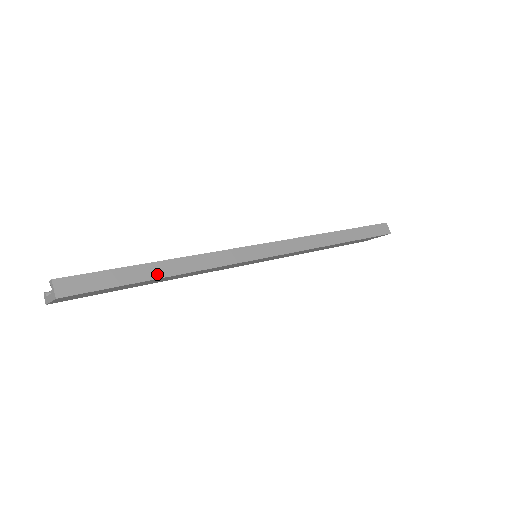
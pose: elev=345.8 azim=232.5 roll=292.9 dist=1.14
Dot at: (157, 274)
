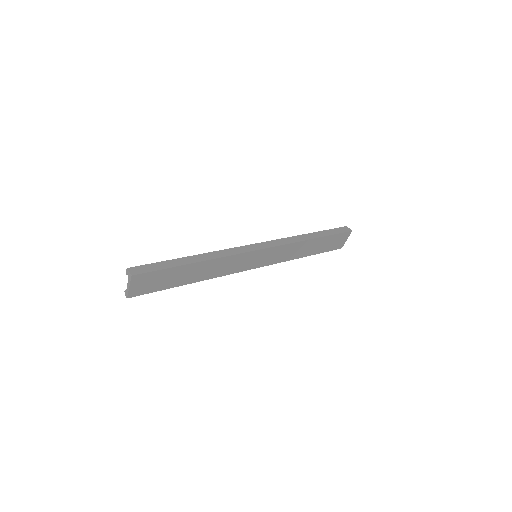
Dot at: (189, 262)
